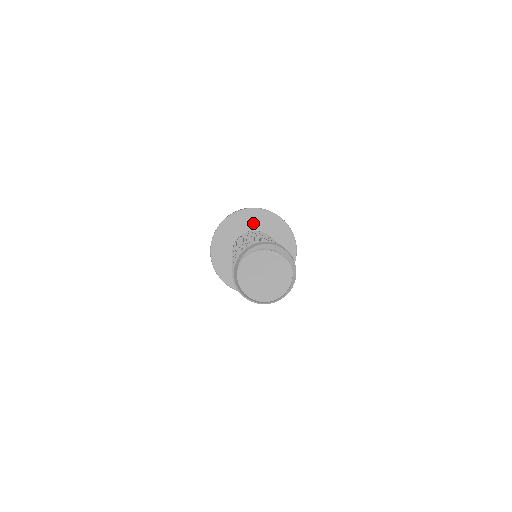
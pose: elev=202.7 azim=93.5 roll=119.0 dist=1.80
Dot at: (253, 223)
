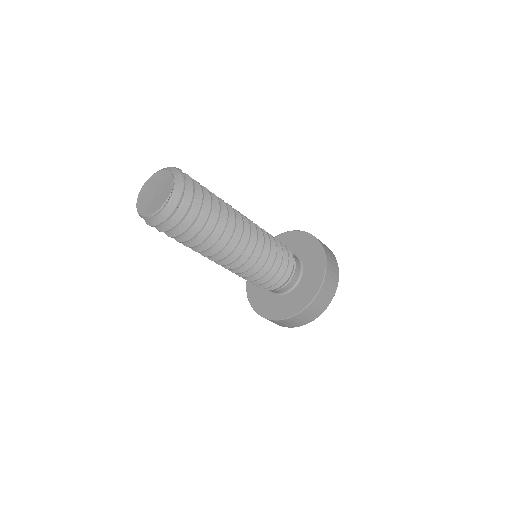
Dot at: (292, 245)
